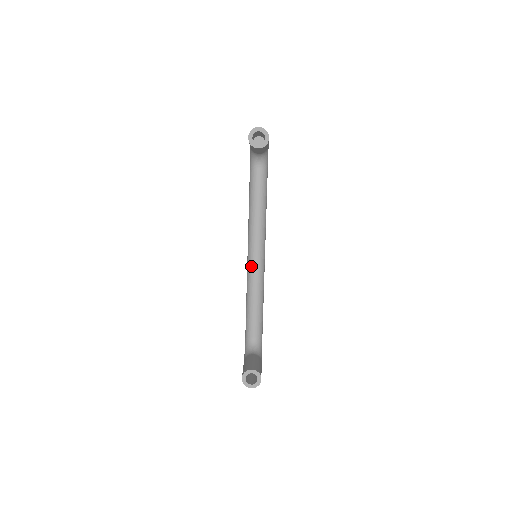
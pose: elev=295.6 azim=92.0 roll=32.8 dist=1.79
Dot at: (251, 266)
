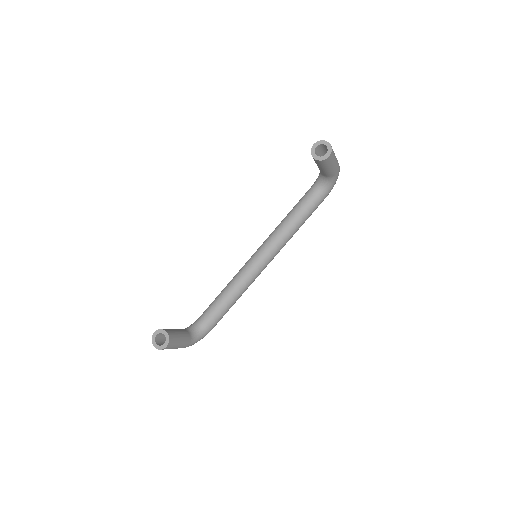
Dot at: (248, 263)
